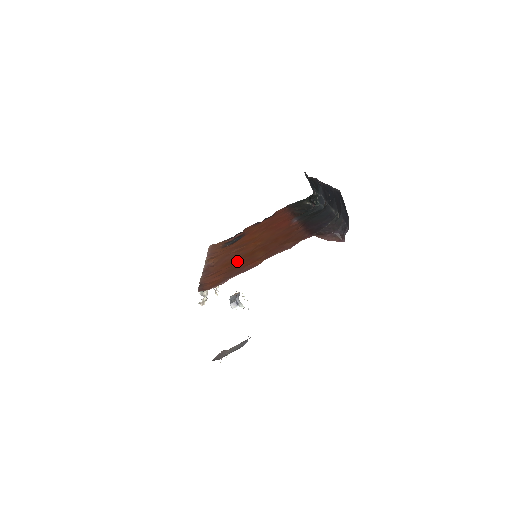
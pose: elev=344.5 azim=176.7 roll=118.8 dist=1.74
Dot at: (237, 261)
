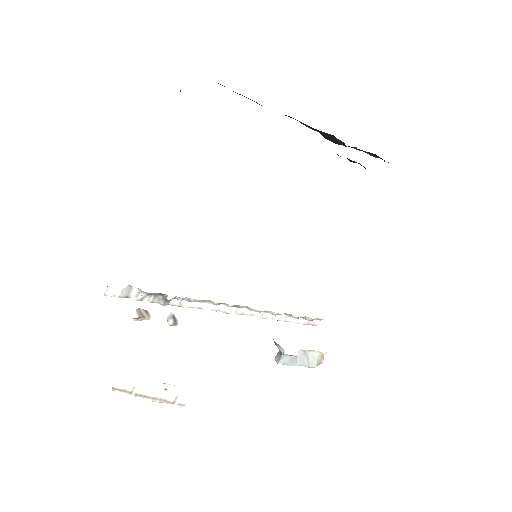
Dot at: occluded
